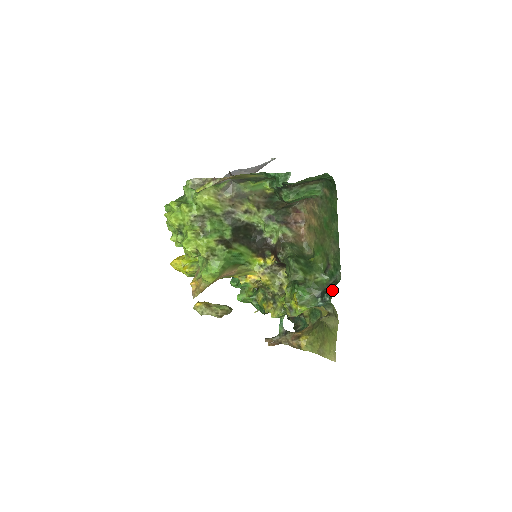
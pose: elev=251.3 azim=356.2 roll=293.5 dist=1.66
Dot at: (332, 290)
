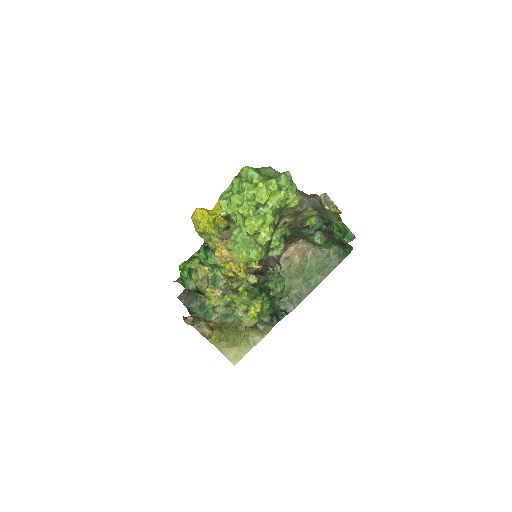
Dot at: (280, 316)
